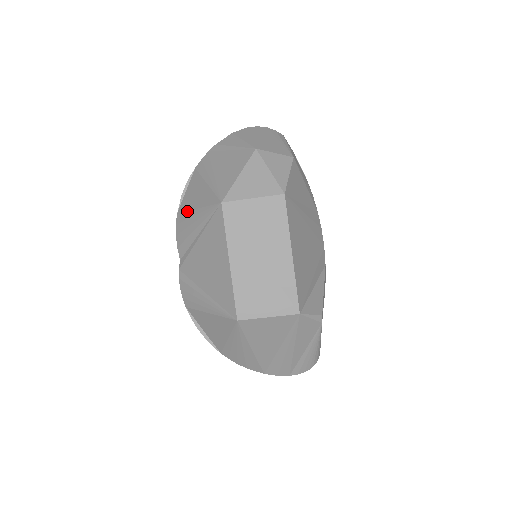
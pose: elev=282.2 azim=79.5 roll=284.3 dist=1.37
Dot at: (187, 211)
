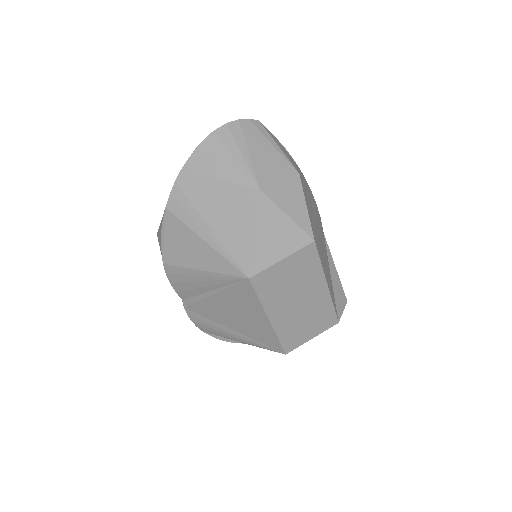
Dot at: (183, 267)
